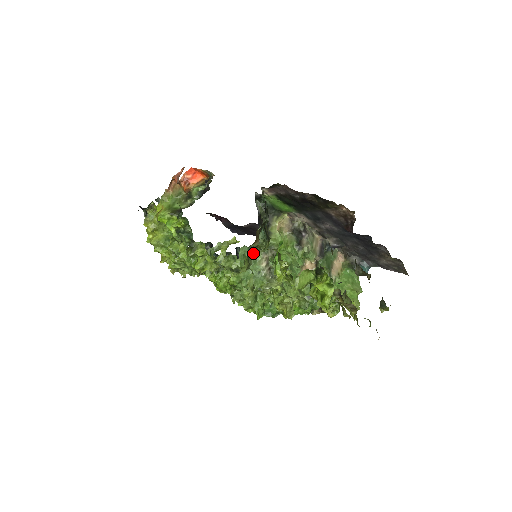
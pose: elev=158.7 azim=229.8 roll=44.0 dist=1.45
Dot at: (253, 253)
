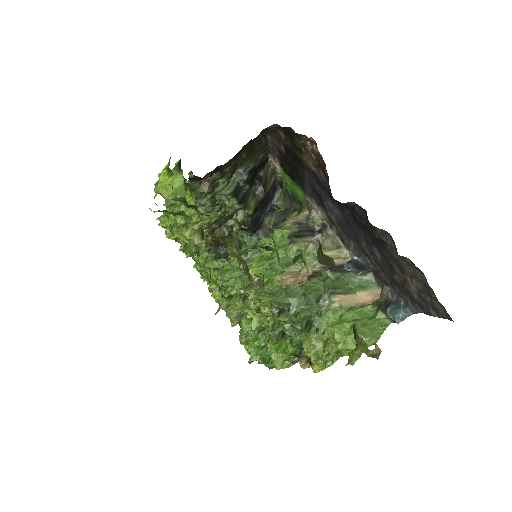
Dot at: (207, 209)
